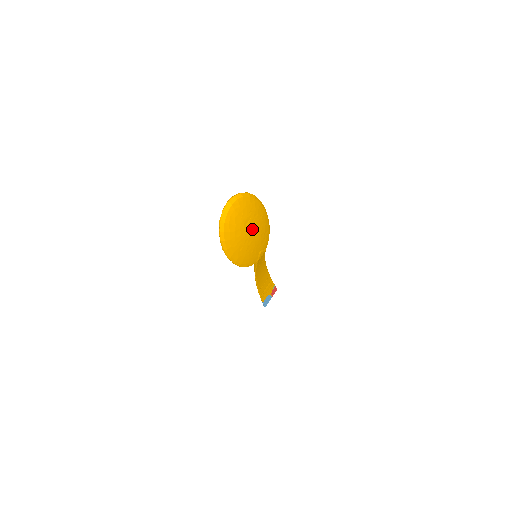
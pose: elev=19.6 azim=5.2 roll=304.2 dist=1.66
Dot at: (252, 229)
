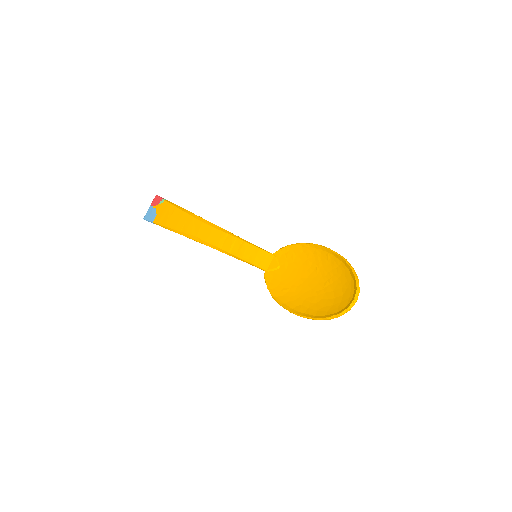
Dot at: (320, 281)
